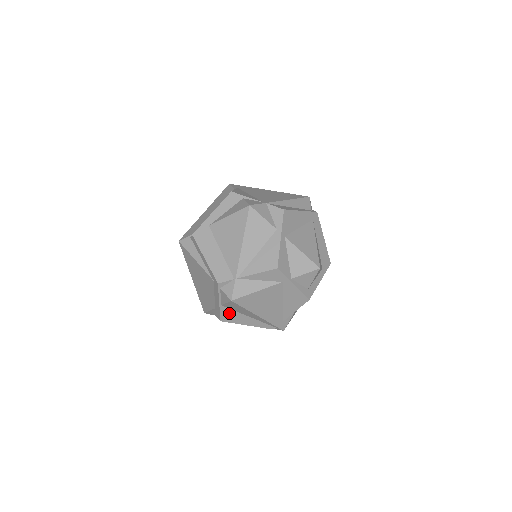
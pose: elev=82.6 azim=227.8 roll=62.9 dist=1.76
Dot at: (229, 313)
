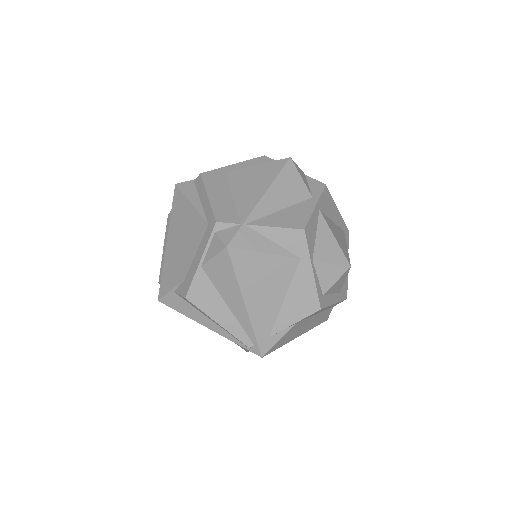
Dot at: (204, 287)
